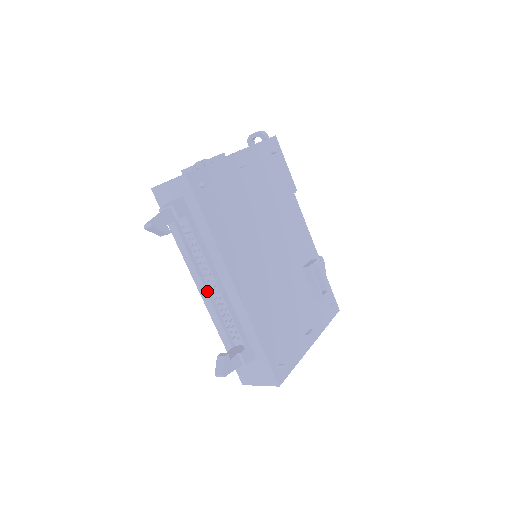
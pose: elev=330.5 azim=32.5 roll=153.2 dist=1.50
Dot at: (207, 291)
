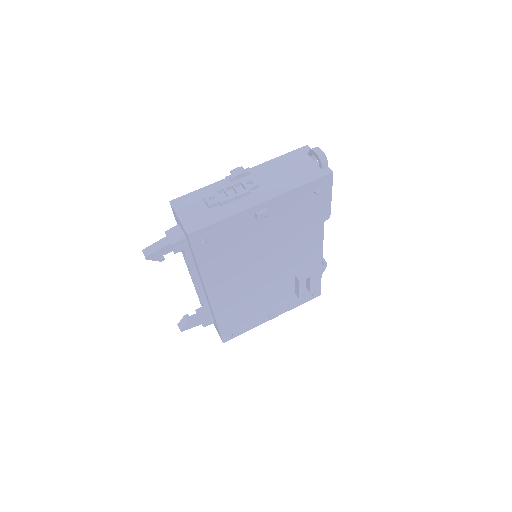
Dot at: occluded
